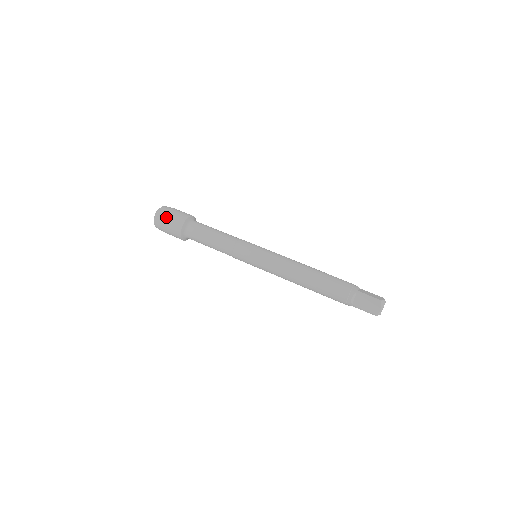
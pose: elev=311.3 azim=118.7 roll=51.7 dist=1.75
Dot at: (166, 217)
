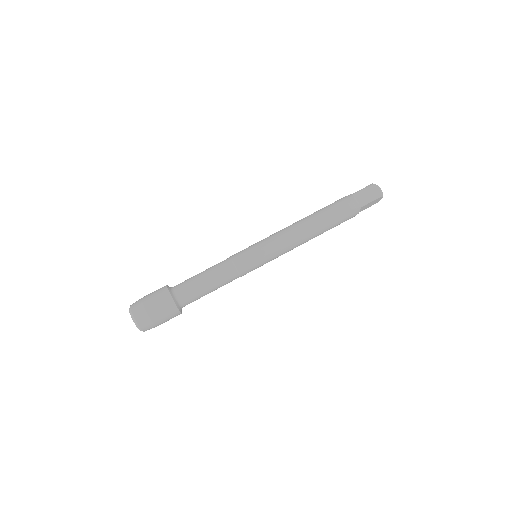
Dot at: (157, 323)
